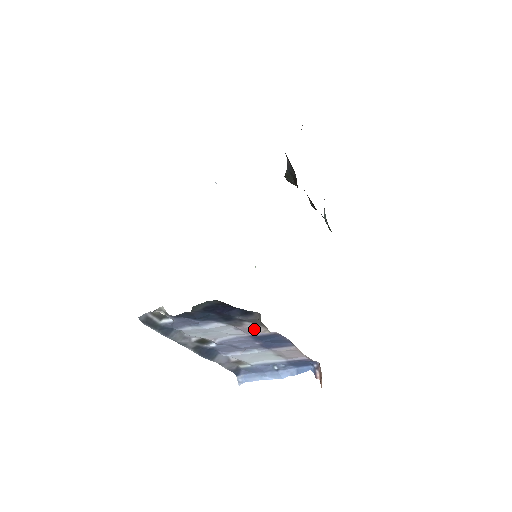
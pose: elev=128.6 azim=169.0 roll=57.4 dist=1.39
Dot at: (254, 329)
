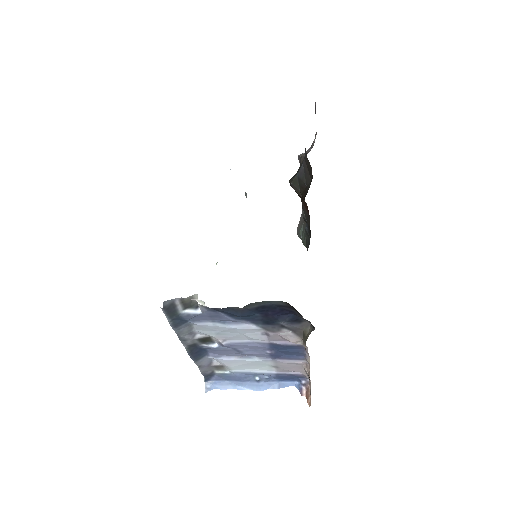
Dot at: (289, 338)
